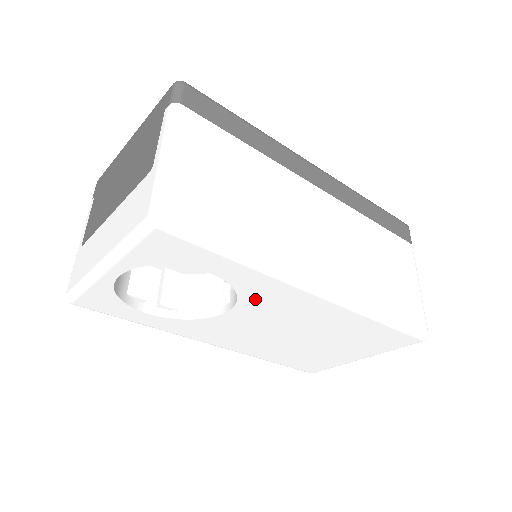
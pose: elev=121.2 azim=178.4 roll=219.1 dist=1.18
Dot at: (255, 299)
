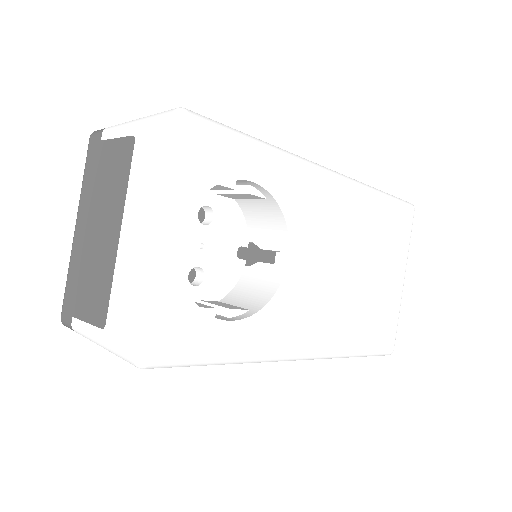
Dot at: (297, 212)
